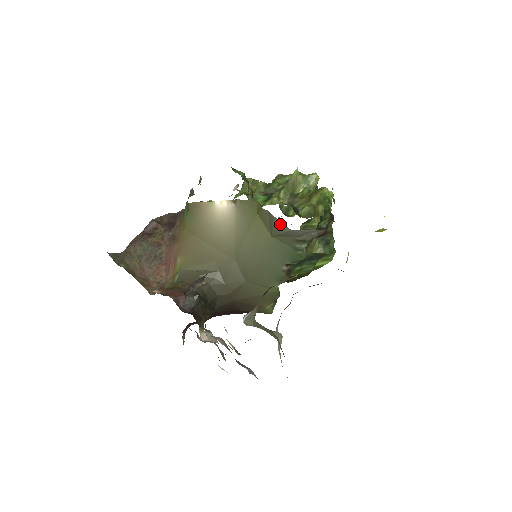
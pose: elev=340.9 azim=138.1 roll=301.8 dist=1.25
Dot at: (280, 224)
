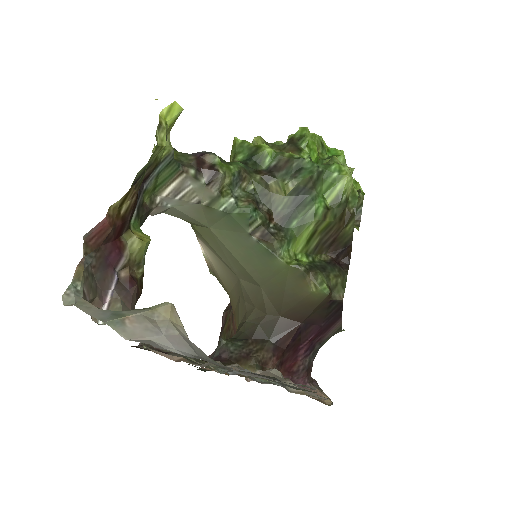
Dot at: (173, 213)
